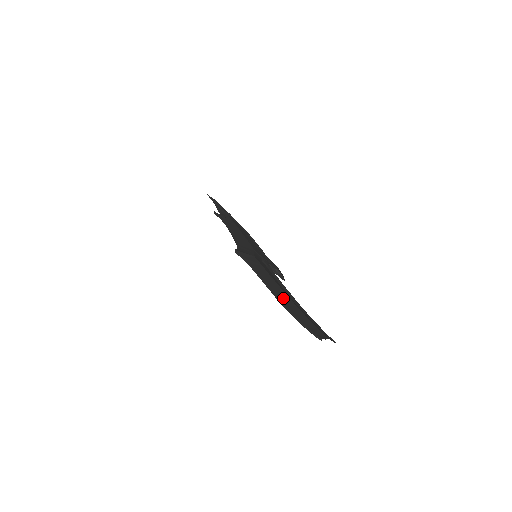
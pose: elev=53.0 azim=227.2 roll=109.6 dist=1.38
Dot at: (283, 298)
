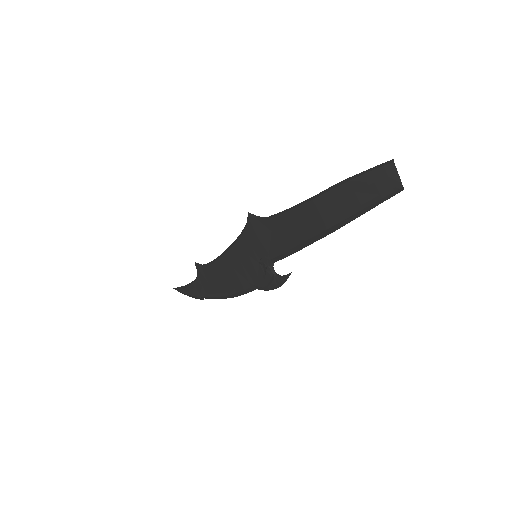
Dot at: (322, 198)
